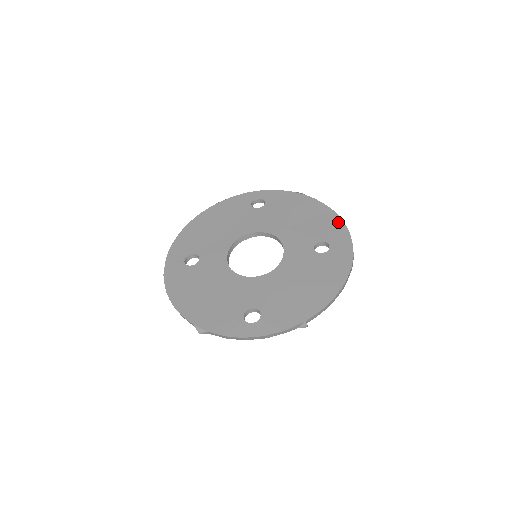
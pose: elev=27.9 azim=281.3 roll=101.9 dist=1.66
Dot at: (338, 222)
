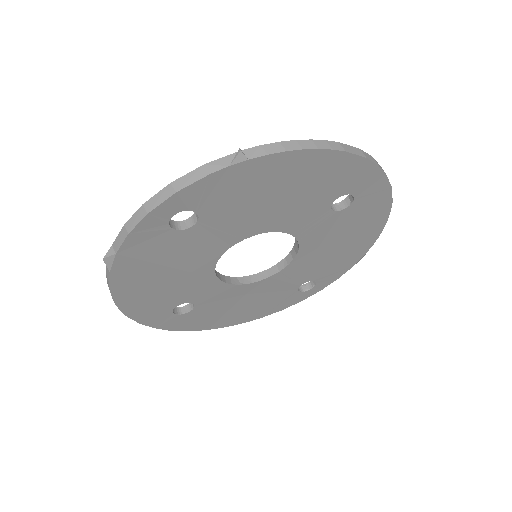
Dot at: occluded
